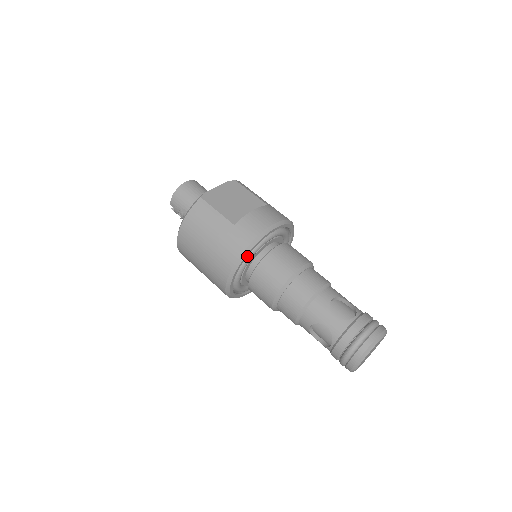
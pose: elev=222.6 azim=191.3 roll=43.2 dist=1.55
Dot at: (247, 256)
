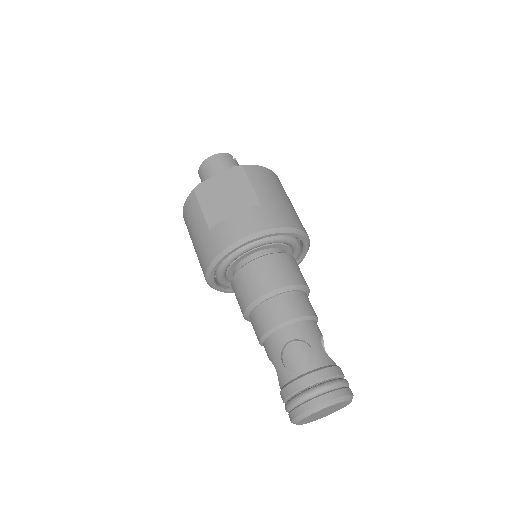
Dot at: (220, 266)
